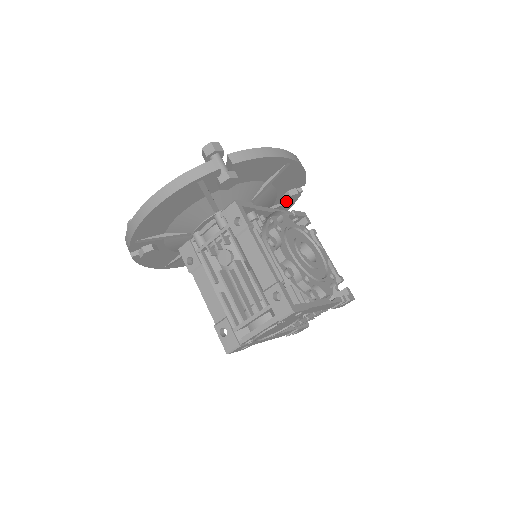
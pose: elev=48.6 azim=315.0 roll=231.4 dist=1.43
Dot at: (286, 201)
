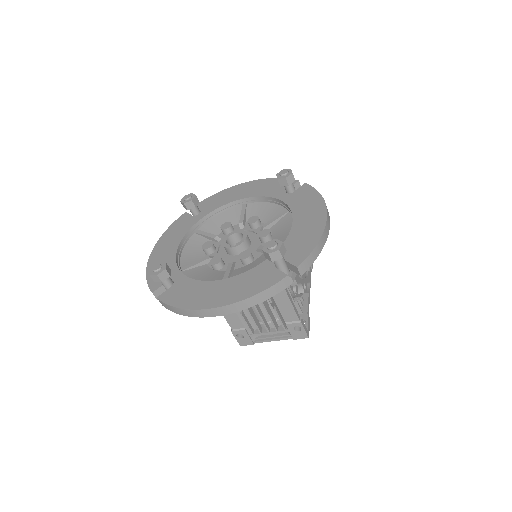
Dot at: occluded
